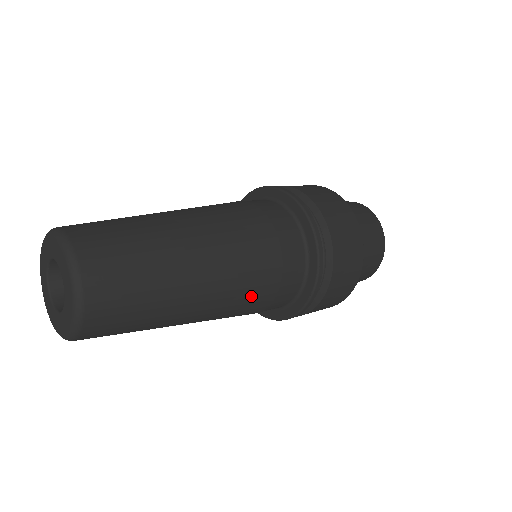
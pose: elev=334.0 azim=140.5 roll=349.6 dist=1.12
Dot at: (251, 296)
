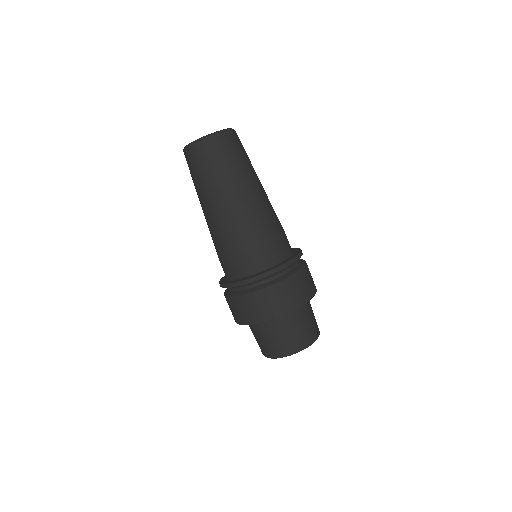
Dot at: (239, 235)
